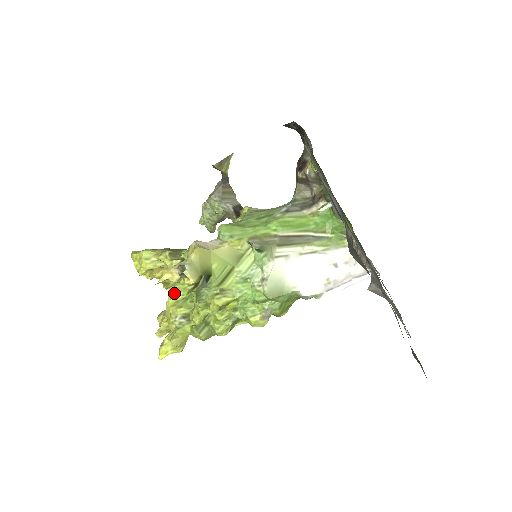
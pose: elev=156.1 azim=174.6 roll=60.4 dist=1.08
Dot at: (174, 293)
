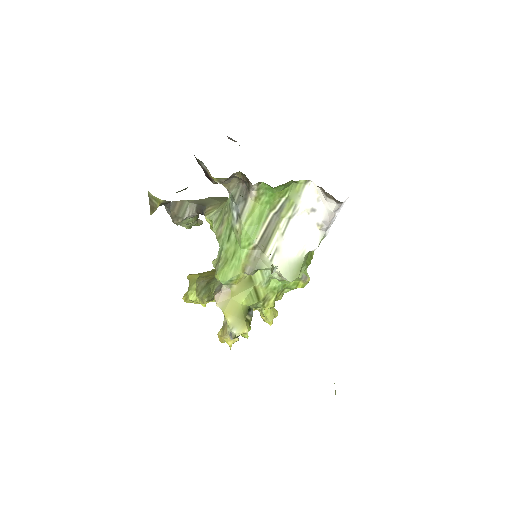
Dot at: (243, 335)
